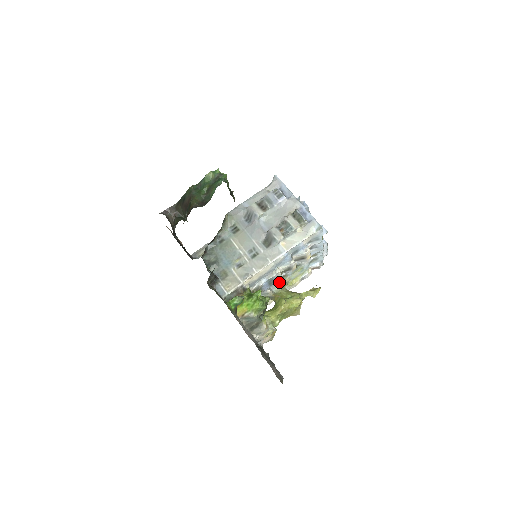
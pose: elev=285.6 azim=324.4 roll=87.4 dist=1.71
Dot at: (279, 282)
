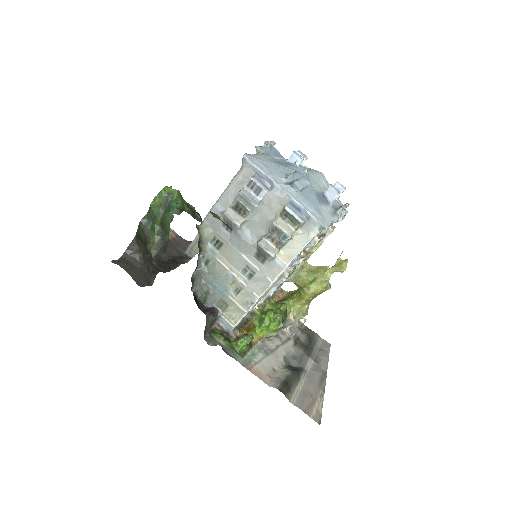
Dot at: occluded
